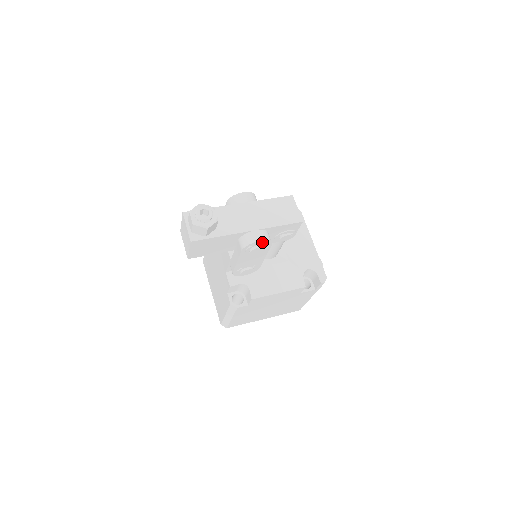
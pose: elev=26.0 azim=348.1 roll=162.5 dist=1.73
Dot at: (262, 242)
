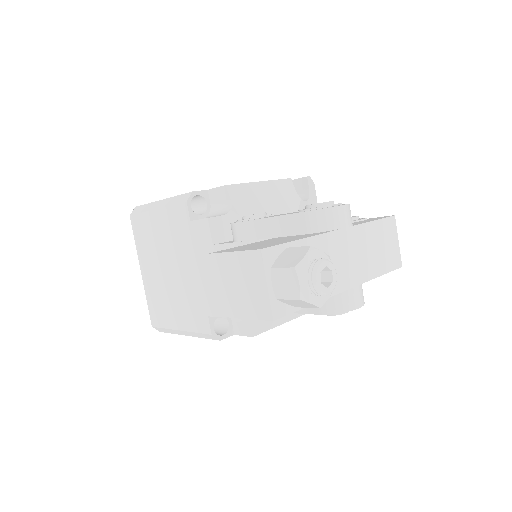
Dot at: occluded
